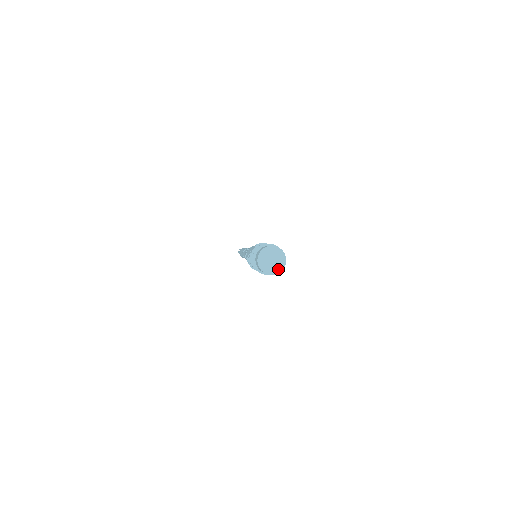
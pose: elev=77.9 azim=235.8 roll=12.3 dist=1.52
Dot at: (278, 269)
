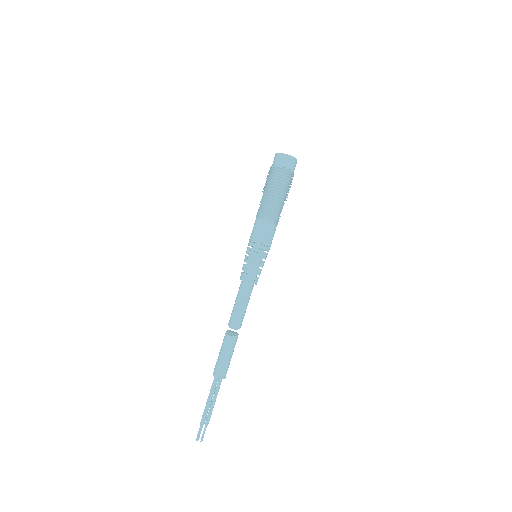
Dot at: (294, 158)
